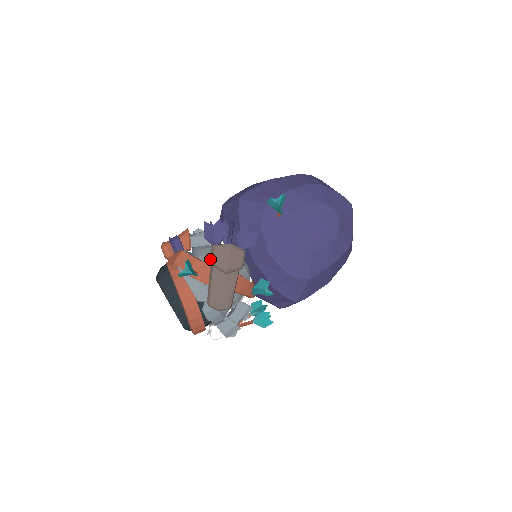
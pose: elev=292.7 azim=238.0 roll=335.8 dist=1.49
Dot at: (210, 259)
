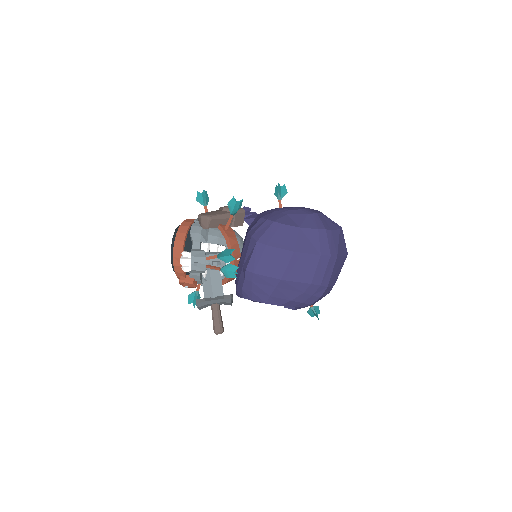
Dot at: occluded
